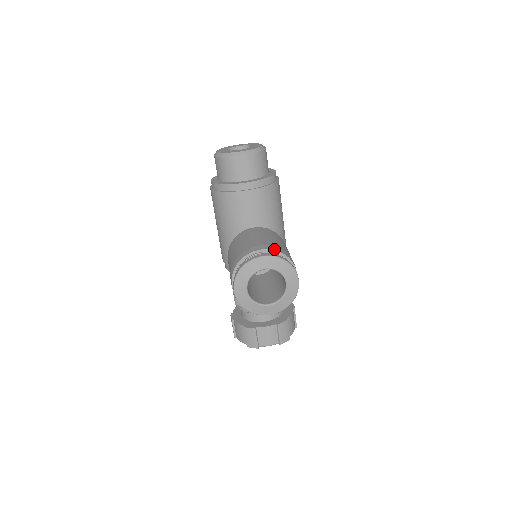
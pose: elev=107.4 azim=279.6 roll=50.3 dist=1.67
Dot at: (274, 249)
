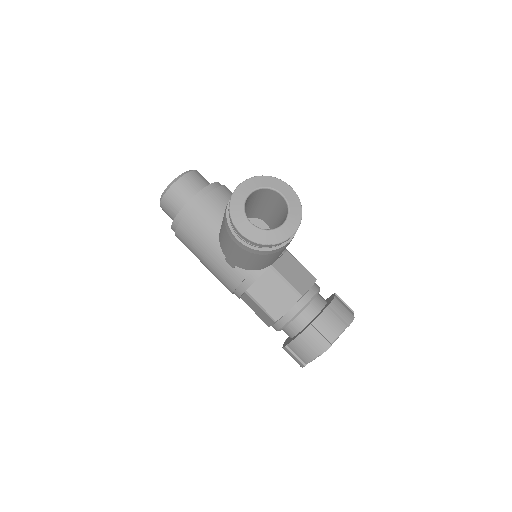
Dot at: occluded
